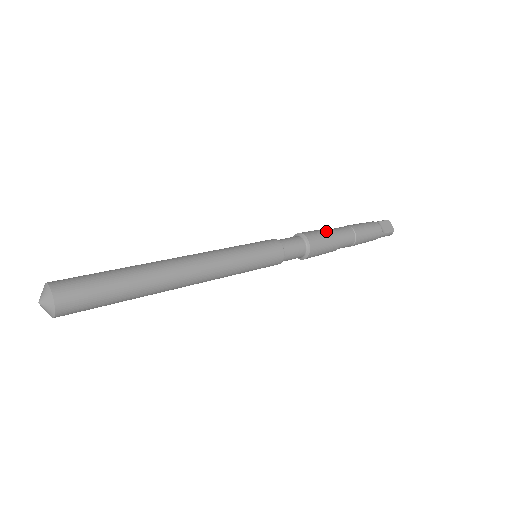
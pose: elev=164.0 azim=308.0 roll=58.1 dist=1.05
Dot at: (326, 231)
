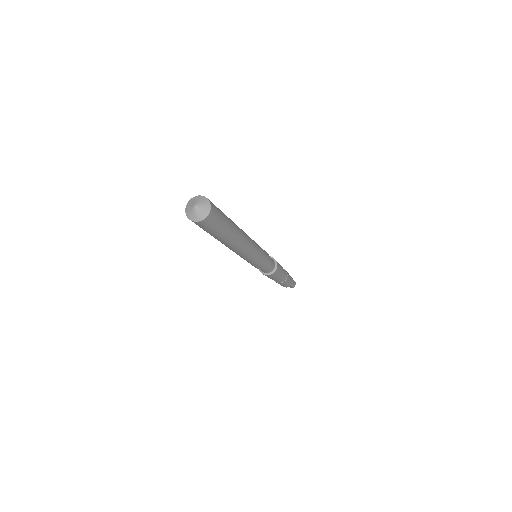
Dot at: occluded
